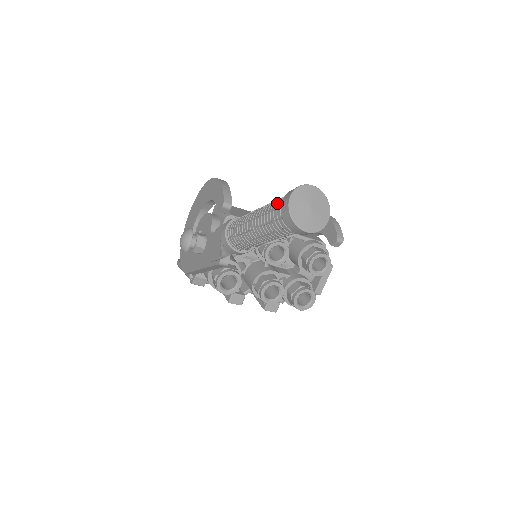
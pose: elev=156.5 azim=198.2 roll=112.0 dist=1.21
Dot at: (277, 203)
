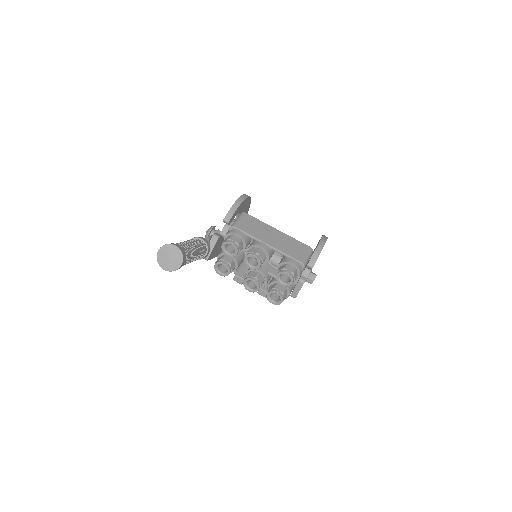
Dot at: occluded
